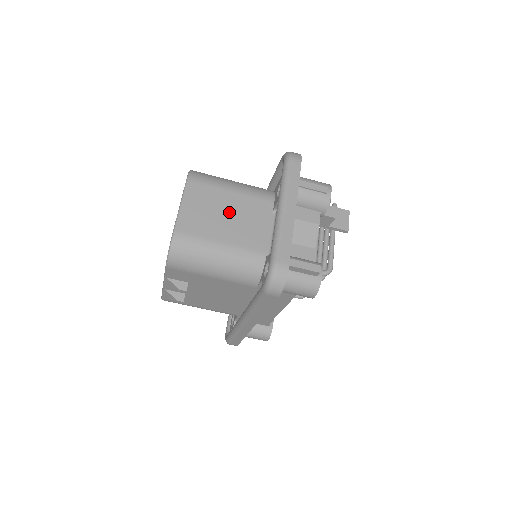
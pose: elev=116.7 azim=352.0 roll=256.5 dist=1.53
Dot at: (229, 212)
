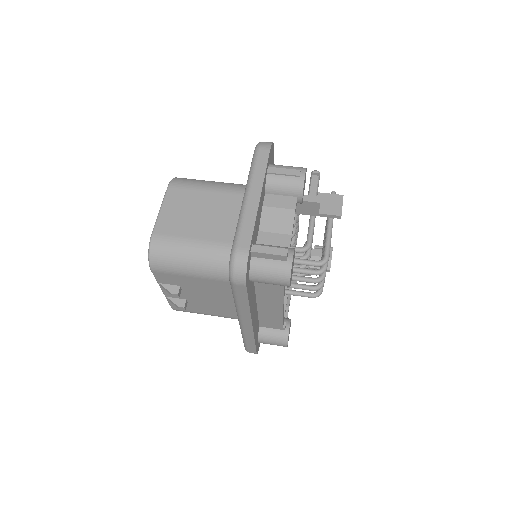
Dot at: (207, 210)
